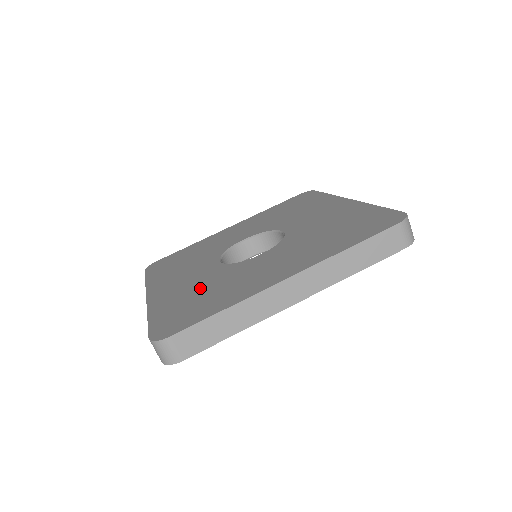
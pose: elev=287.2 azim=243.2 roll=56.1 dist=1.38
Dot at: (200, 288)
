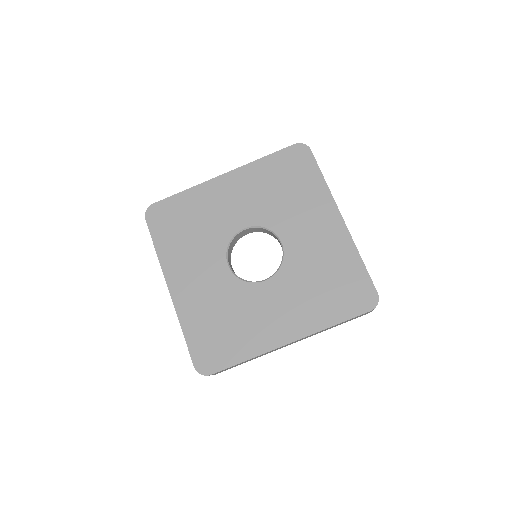
Dot at: (219, 310)
